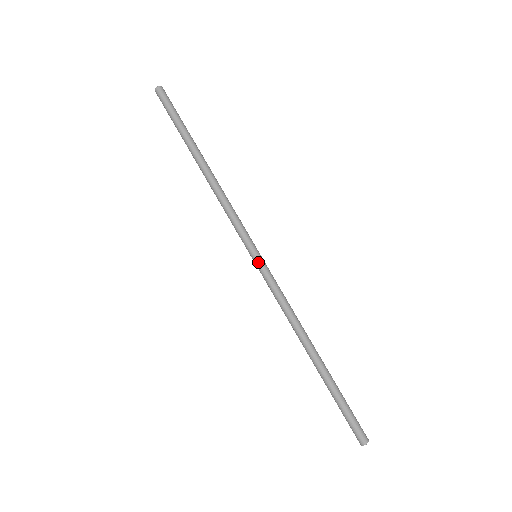
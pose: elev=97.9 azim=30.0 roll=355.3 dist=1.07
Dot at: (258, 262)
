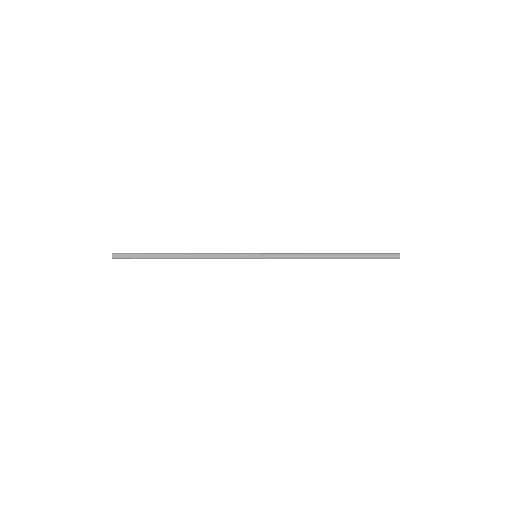
Dot at: occluded
